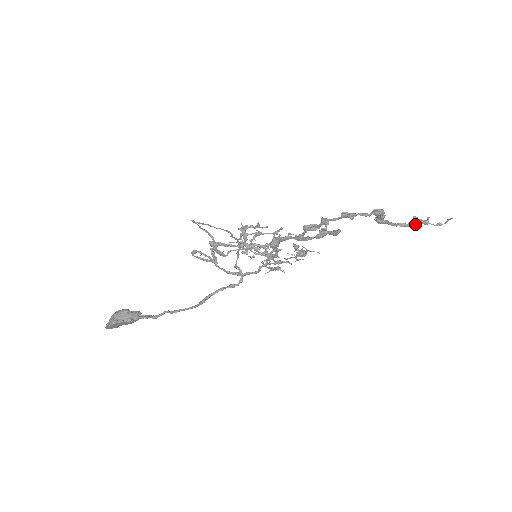
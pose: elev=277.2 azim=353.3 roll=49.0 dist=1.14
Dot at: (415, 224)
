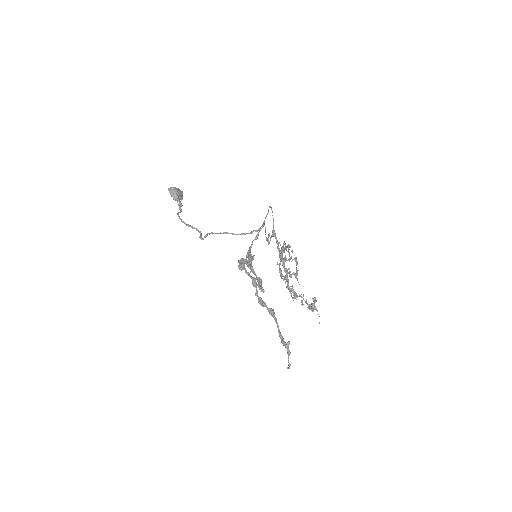
Dot at: (284, 345)
